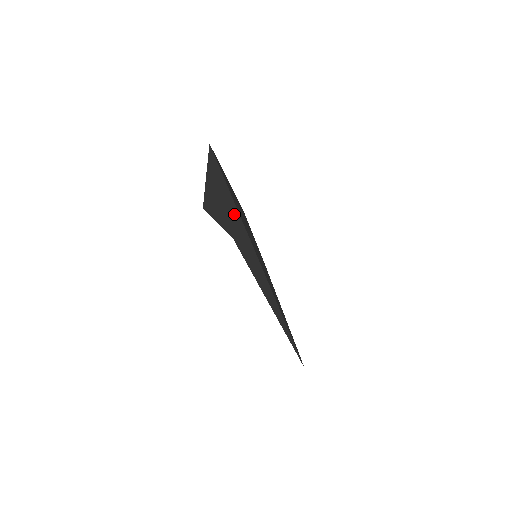
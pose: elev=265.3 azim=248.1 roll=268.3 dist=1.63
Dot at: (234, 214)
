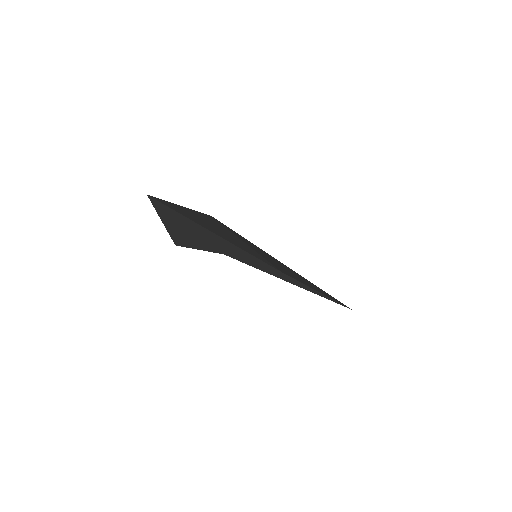
Dot at: (213, 237)
